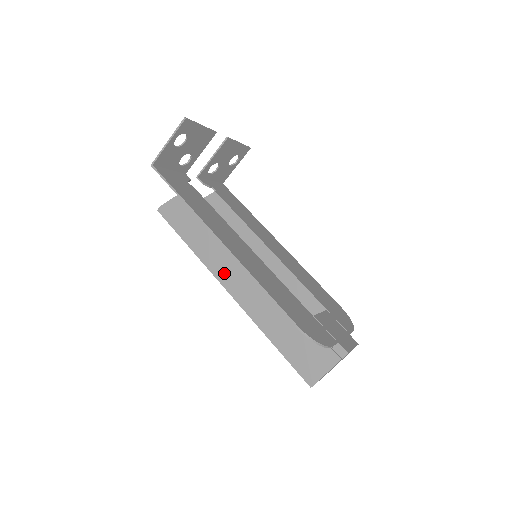
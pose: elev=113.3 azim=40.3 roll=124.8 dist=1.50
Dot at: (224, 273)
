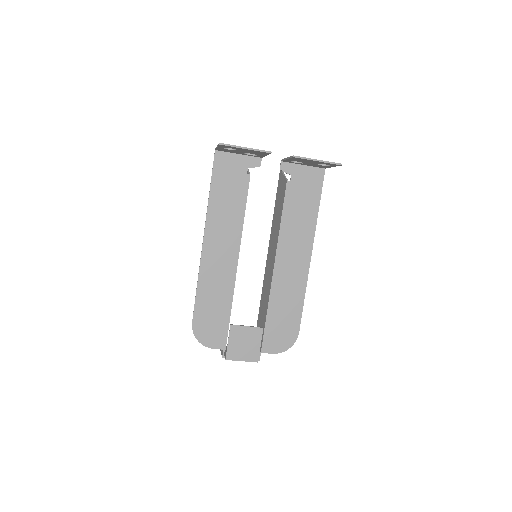
Dot at: occluded
